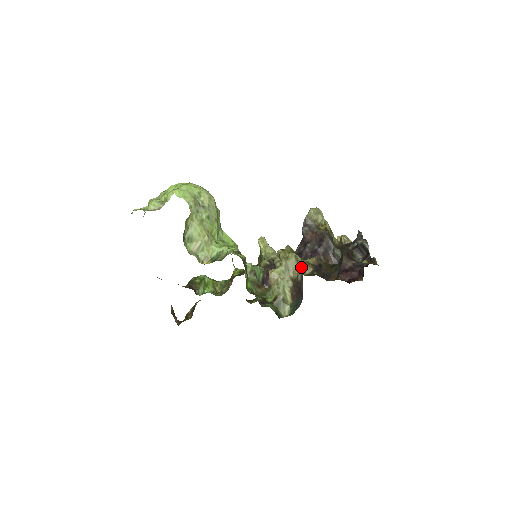
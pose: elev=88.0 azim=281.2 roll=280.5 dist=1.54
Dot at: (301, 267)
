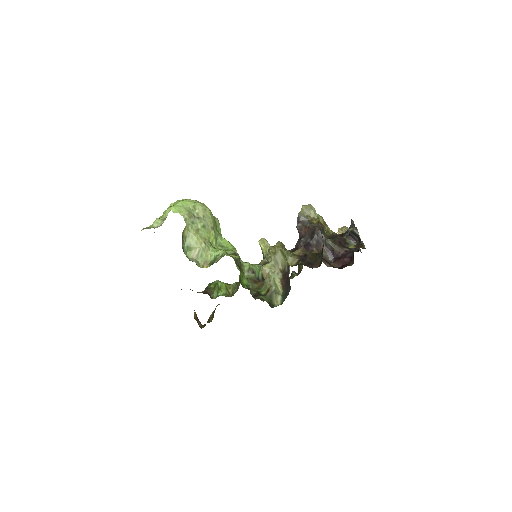
Dot at: (287, 259)
